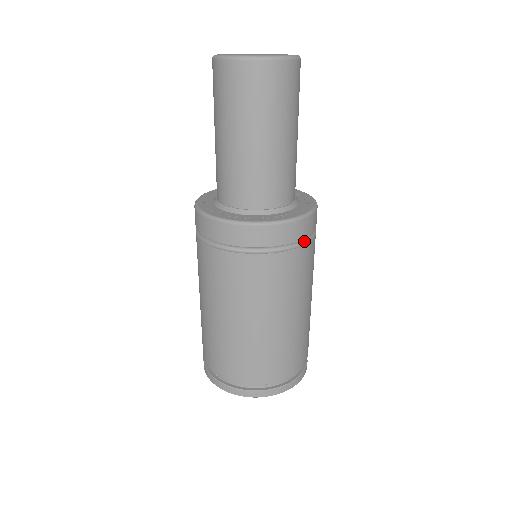
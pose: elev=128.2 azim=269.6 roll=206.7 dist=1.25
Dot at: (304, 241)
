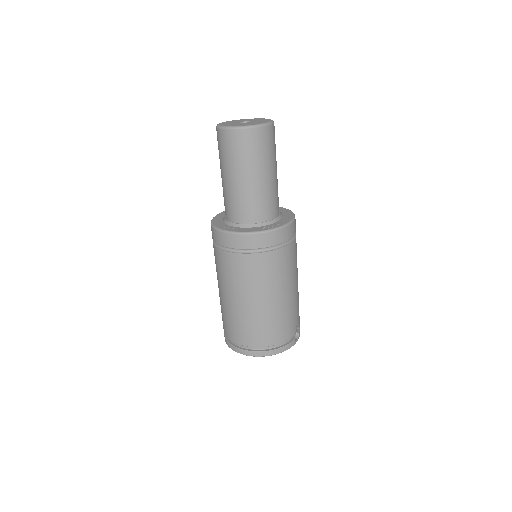
Dot at: (273, 248)
